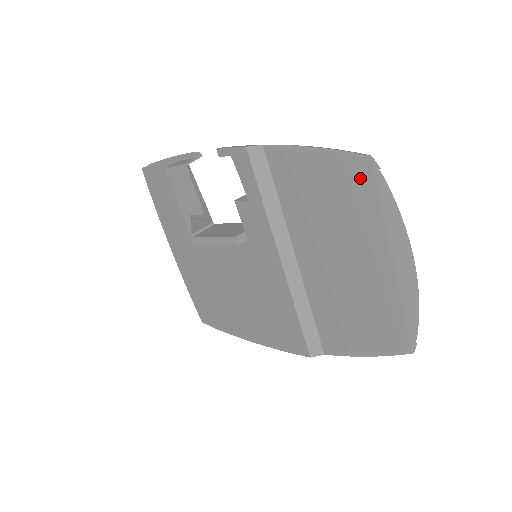
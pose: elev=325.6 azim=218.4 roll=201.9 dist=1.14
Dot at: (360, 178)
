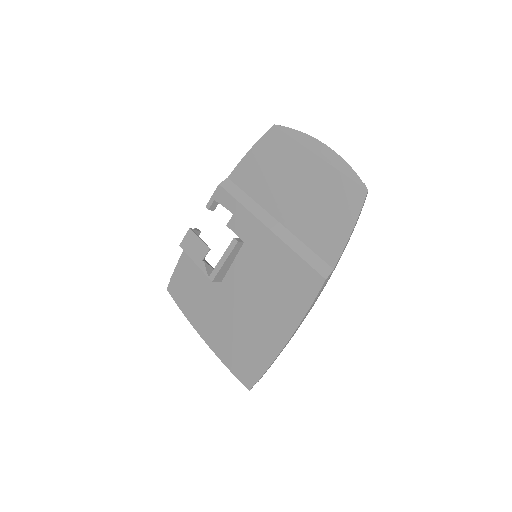
Dot at: (276, 138)
